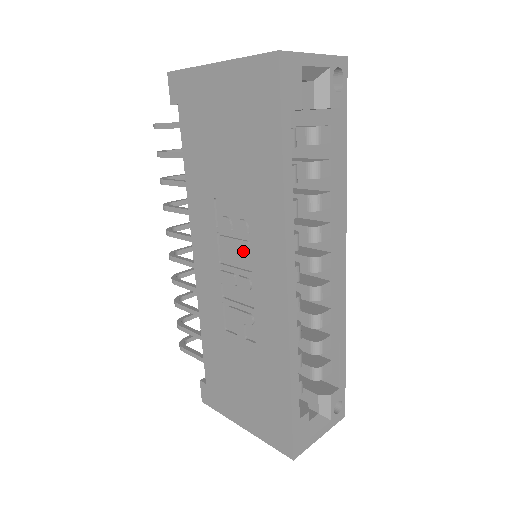
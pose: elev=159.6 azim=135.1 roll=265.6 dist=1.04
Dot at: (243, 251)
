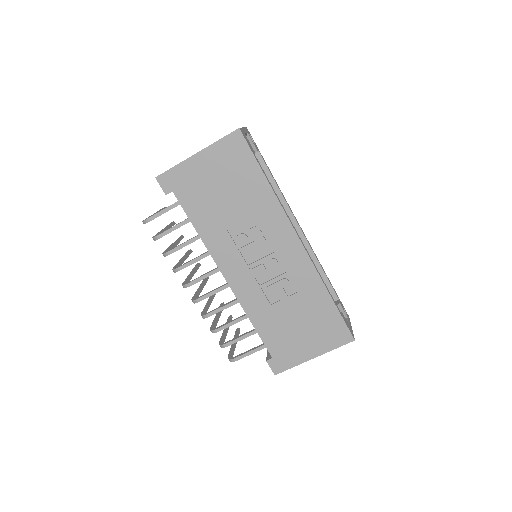
Dot at: (263, 244)
